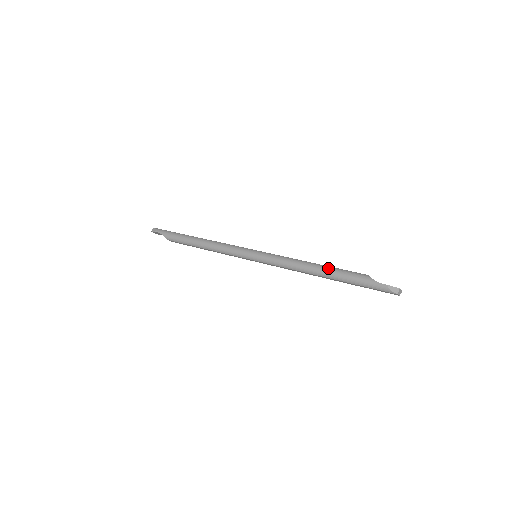
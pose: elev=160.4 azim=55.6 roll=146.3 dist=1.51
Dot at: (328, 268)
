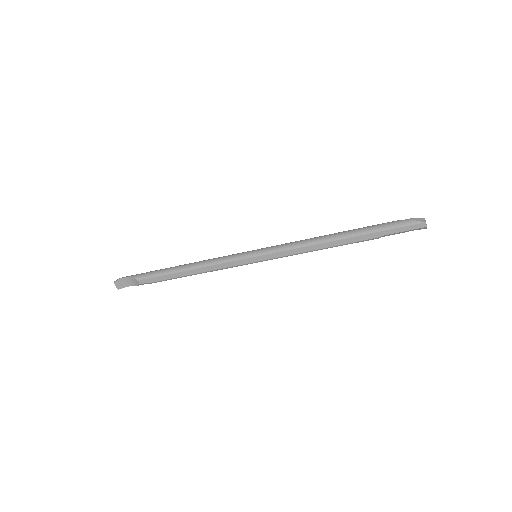
Dot at: (344, 231)
